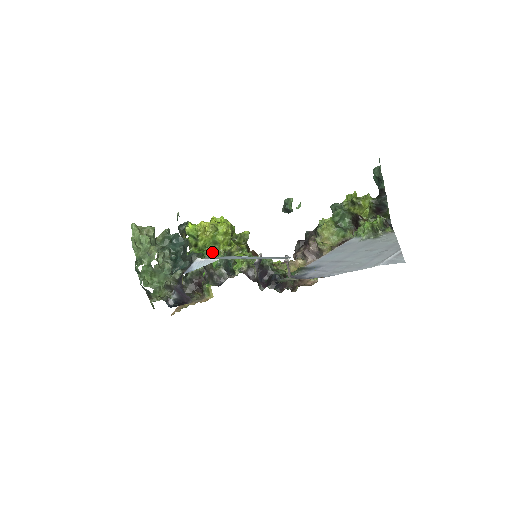
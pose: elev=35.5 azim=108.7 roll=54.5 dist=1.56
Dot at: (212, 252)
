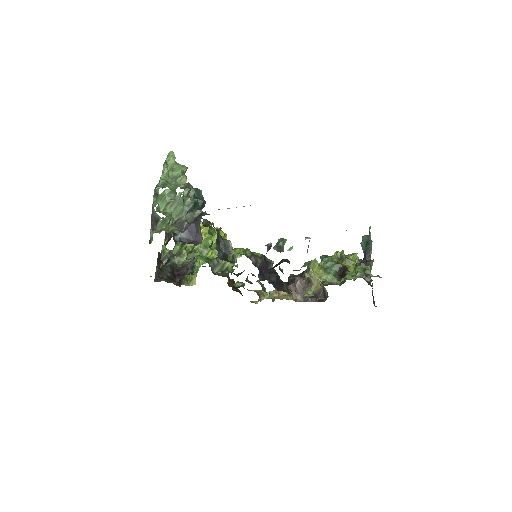
Dot at: occluded
